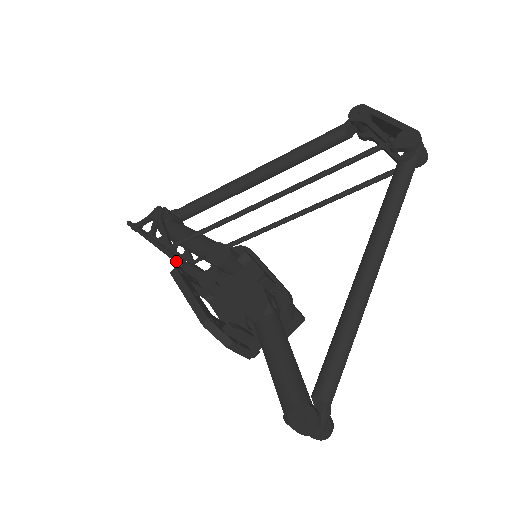
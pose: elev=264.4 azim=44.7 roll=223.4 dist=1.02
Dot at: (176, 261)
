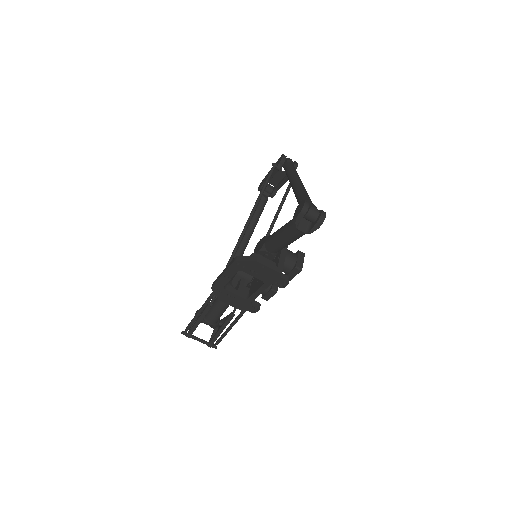
Dot at: occluded
